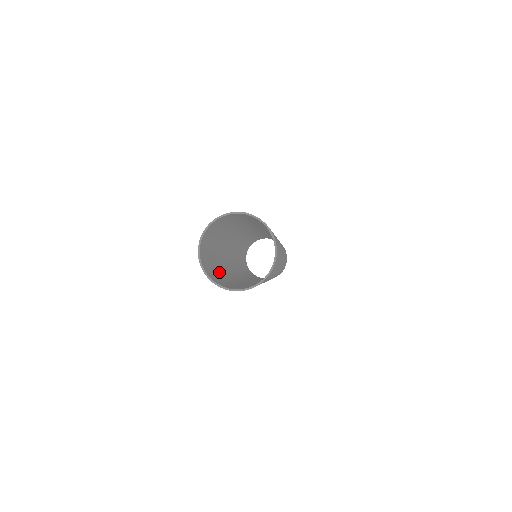
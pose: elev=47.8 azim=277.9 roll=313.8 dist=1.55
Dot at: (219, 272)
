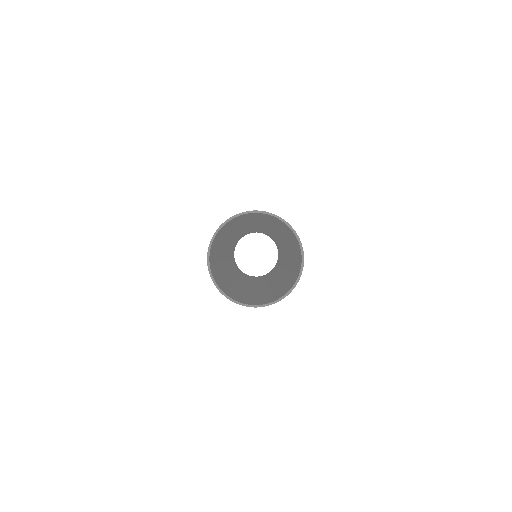
Dot at: (231, 287)
